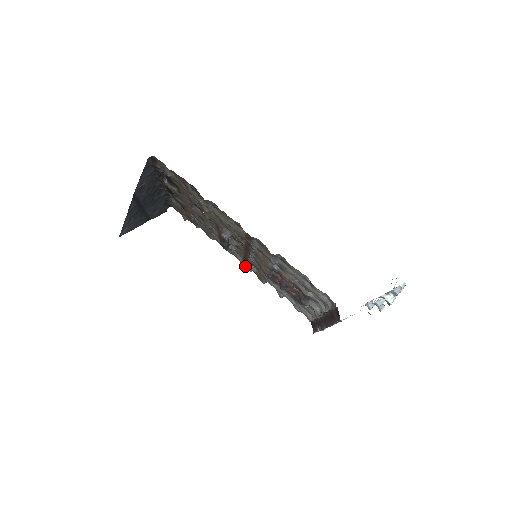
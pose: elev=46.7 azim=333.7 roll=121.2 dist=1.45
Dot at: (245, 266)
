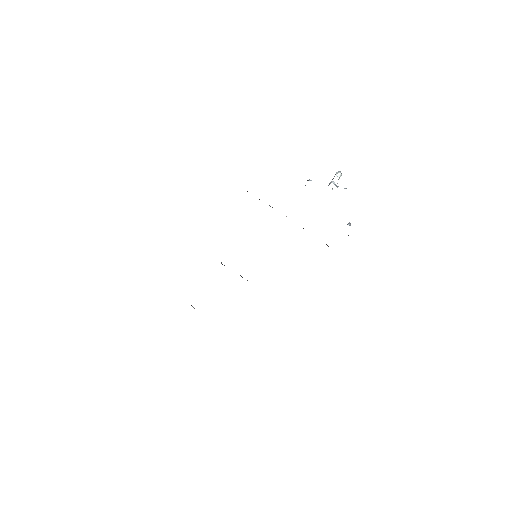
Dot at: occluded
